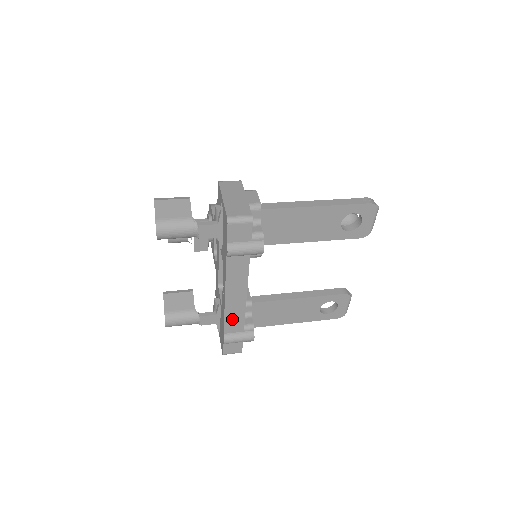
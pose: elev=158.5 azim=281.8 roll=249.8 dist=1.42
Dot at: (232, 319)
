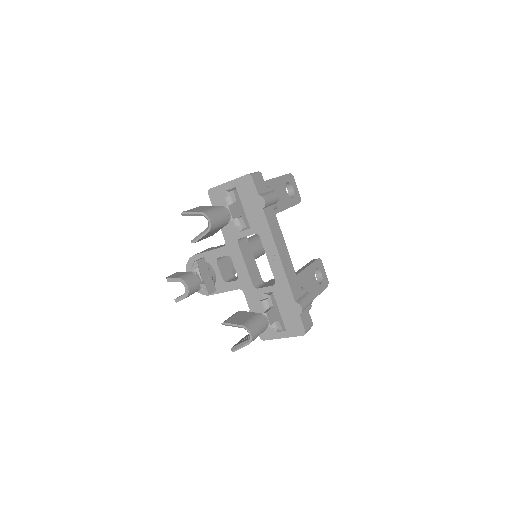
Dot at: (292, 281)
